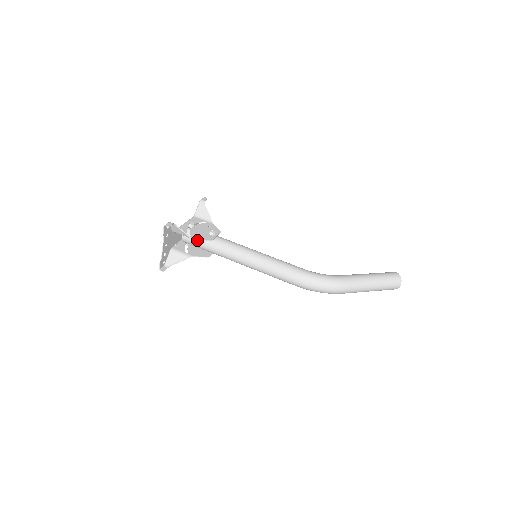
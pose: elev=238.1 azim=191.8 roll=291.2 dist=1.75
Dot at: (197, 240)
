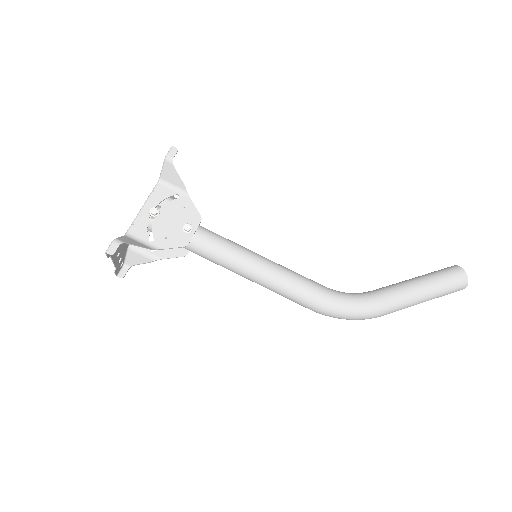
Dot at: occluded
